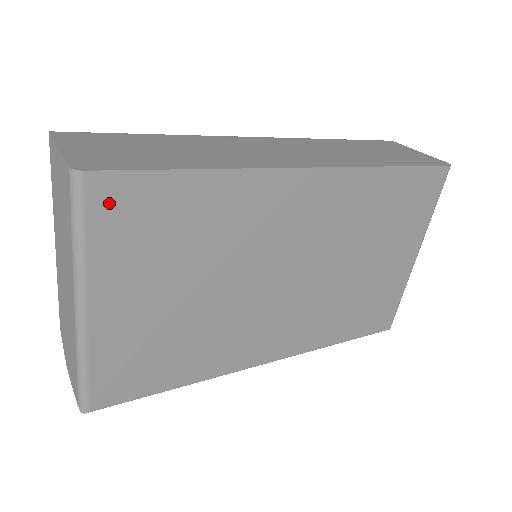
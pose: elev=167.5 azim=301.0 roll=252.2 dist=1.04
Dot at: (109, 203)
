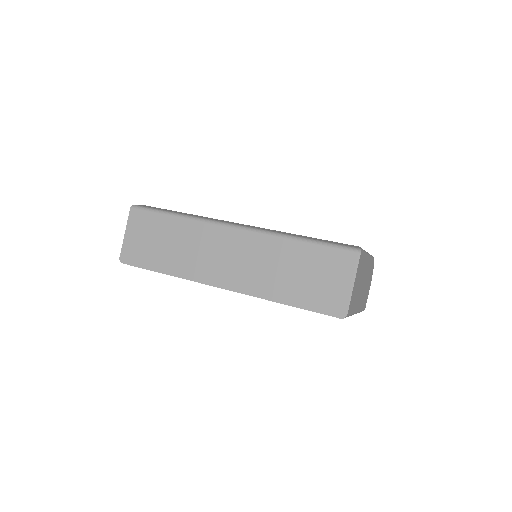
Dot at: occluded
